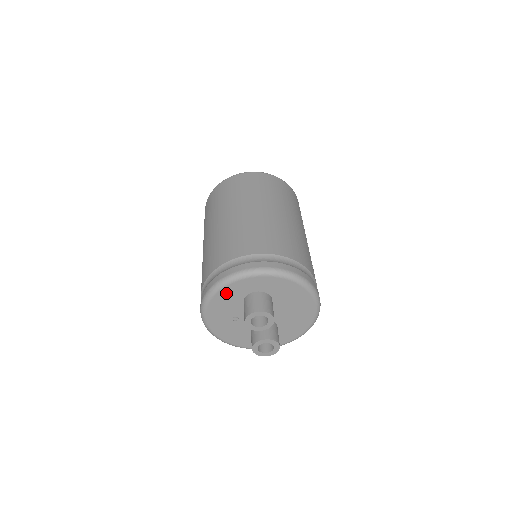
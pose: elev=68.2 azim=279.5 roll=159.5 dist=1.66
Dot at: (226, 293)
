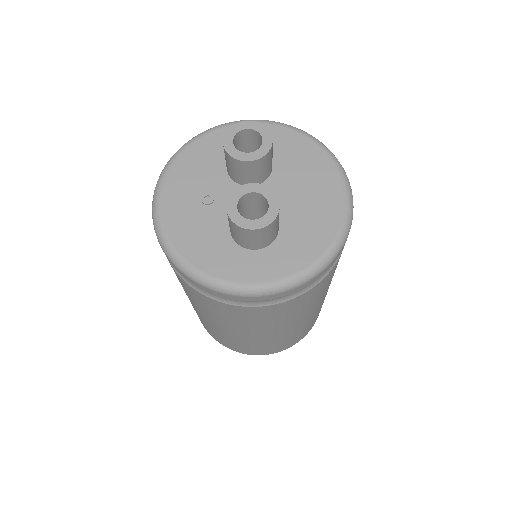
Dot at: (203, 147)
